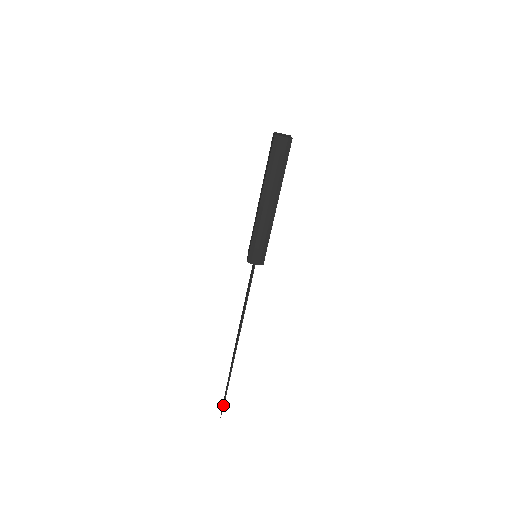
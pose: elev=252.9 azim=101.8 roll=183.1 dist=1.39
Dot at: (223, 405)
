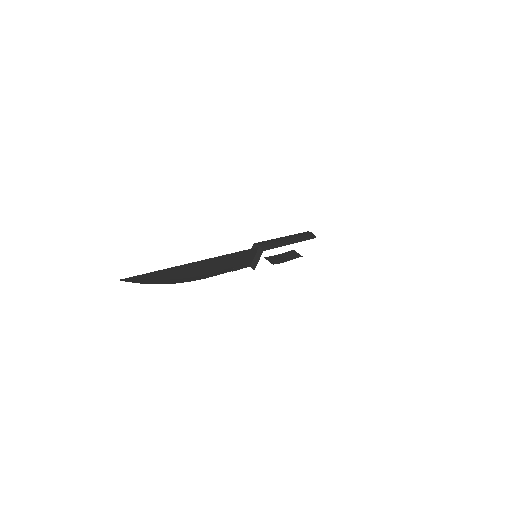
Dot at: (140, 275)
